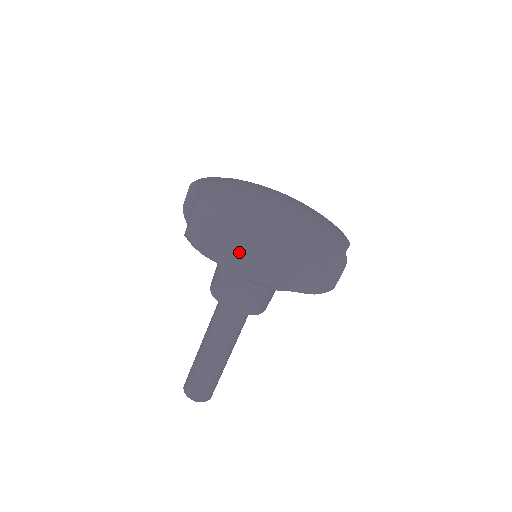
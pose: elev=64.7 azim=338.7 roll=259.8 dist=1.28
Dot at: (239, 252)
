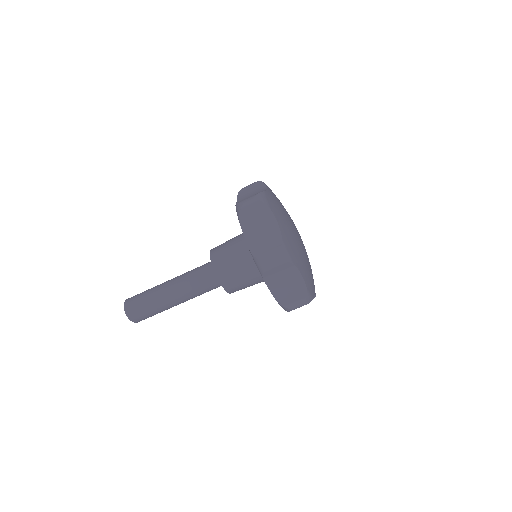
Dot at: (289, 289)
